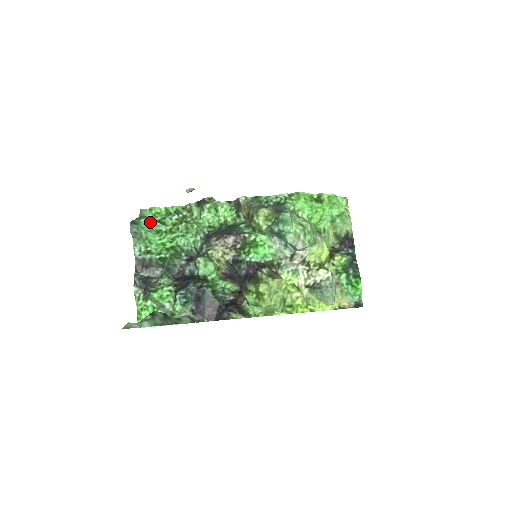
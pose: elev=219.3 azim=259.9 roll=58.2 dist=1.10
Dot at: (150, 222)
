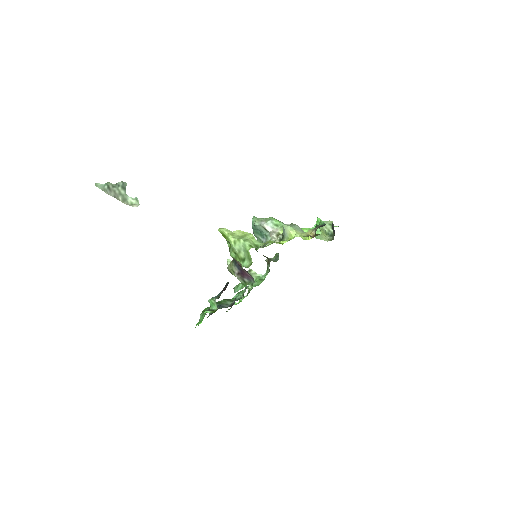
Dot at: occluded
